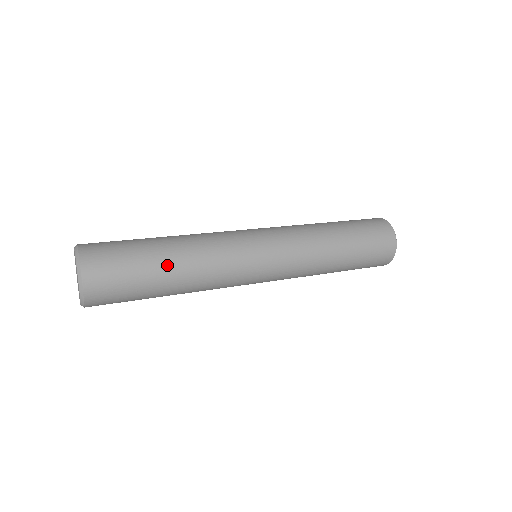
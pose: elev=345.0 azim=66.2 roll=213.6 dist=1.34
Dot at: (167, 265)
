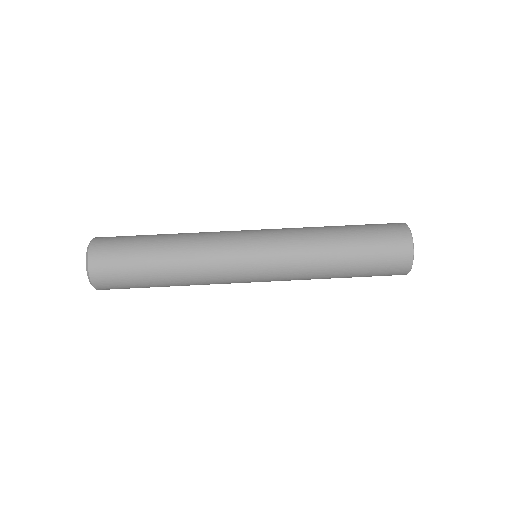
Dot at: occluded
